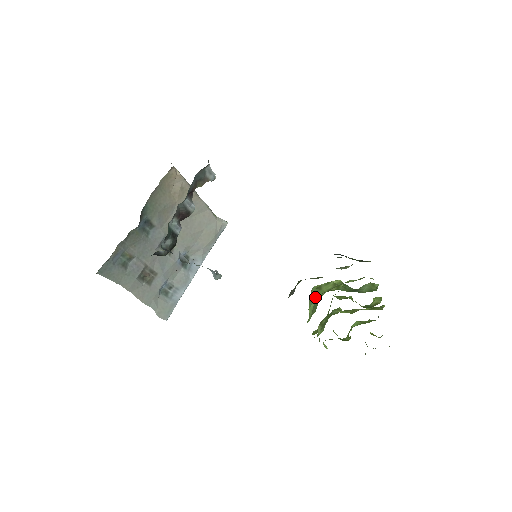
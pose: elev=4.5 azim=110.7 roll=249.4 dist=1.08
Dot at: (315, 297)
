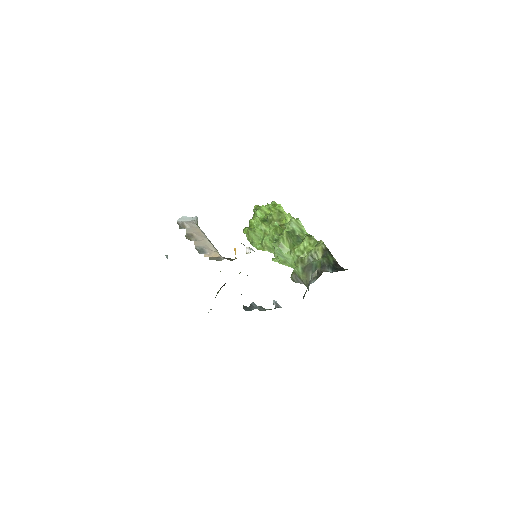
Dot at: (284, 255)
